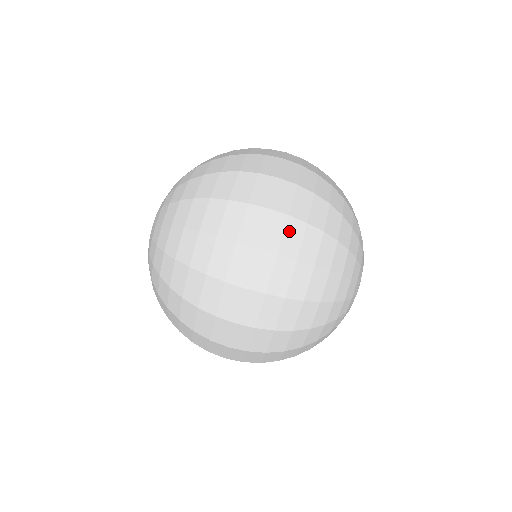
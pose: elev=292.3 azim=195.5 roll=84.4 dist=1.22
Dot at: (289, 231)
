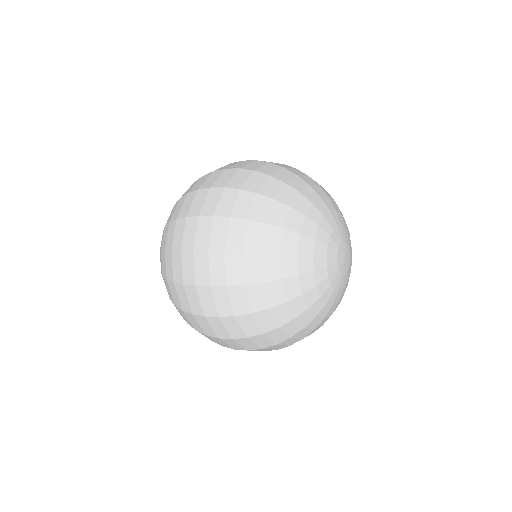
Dot at: (224, 198)
